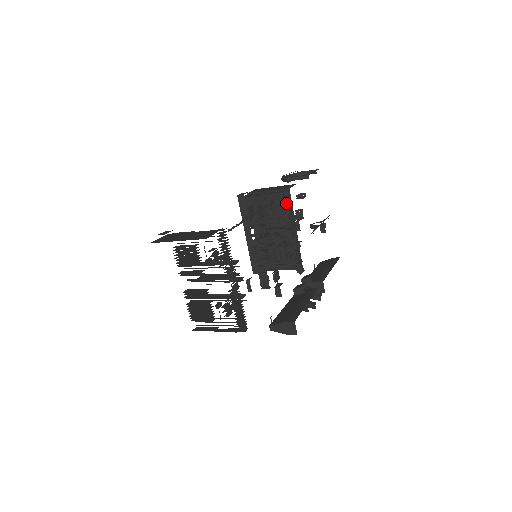
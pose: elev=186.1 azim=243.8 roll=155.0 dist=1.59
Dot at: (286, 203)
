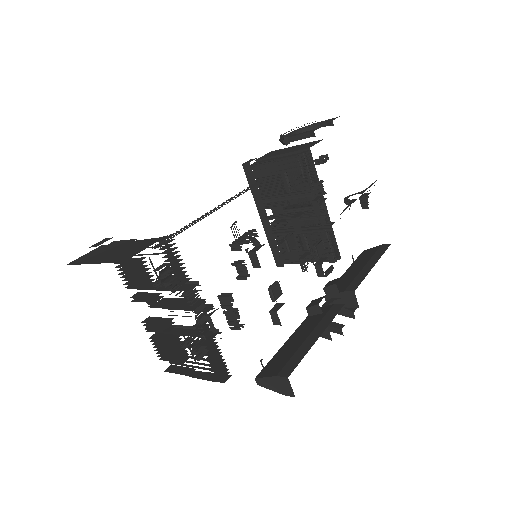
Dot at: (306, 170)
